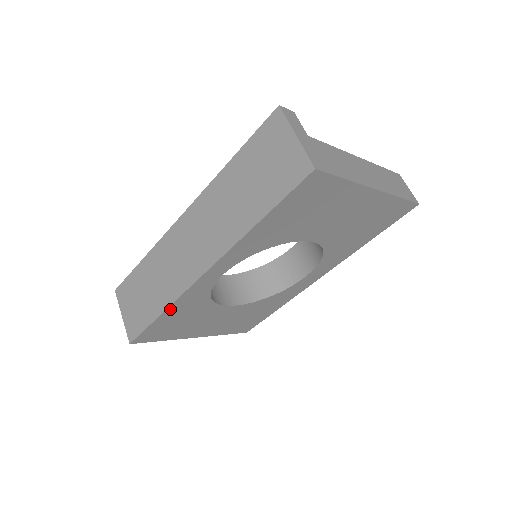
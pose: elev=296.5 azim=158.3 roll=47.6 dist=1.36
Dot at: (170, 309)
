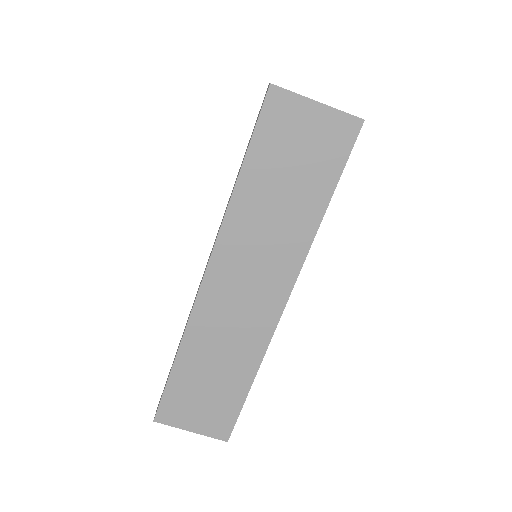
Dot at: (257, 368)
